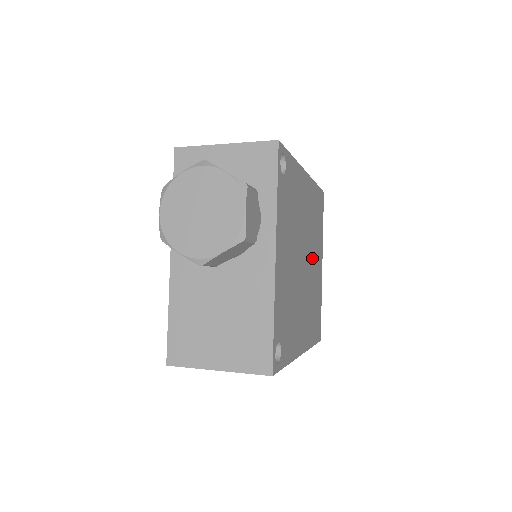
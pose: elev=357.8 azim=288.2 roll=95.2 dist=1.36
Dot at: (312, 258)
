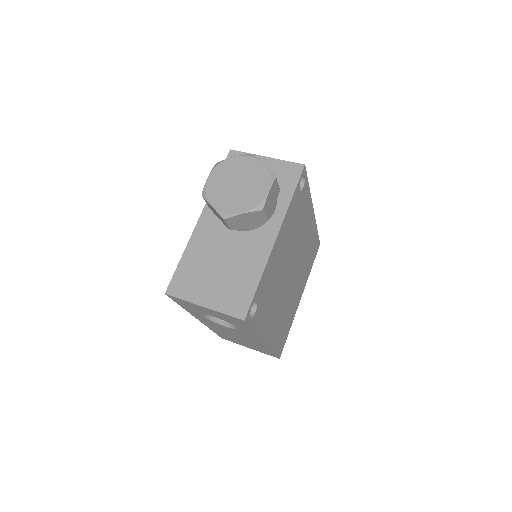
Dot at: (296, 280)
